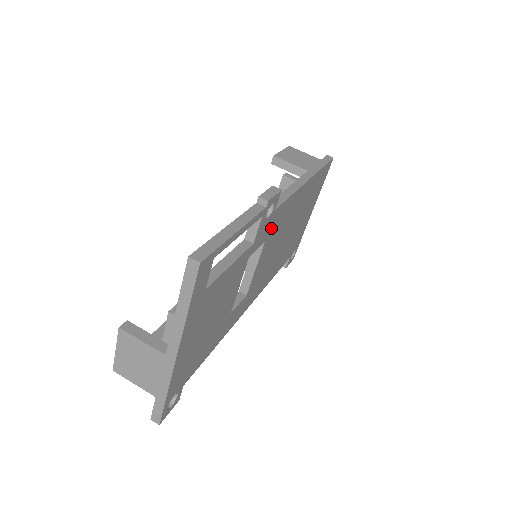
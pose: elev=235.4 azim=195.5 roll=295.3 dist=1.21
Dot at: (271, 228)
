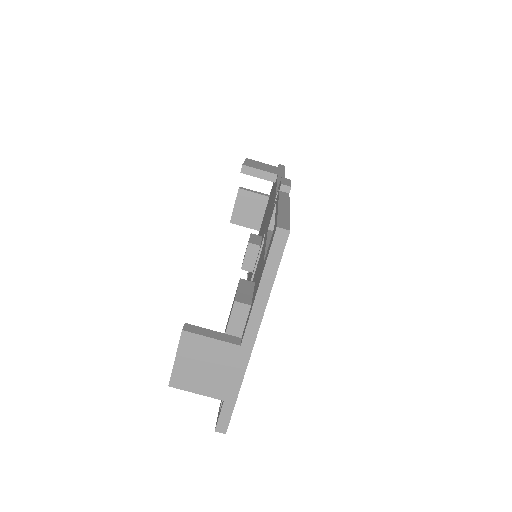
Dot at: occluded
